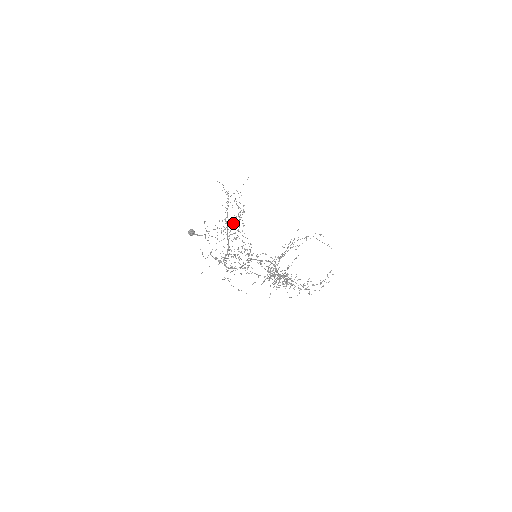
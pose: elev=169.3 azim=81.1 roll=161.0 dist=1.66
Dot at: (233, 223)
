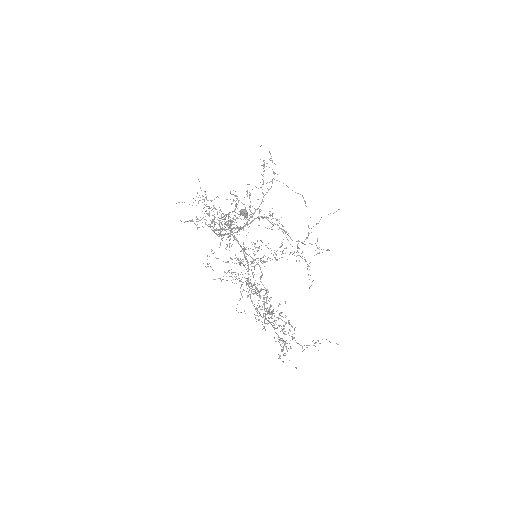
Dot at: occluded
